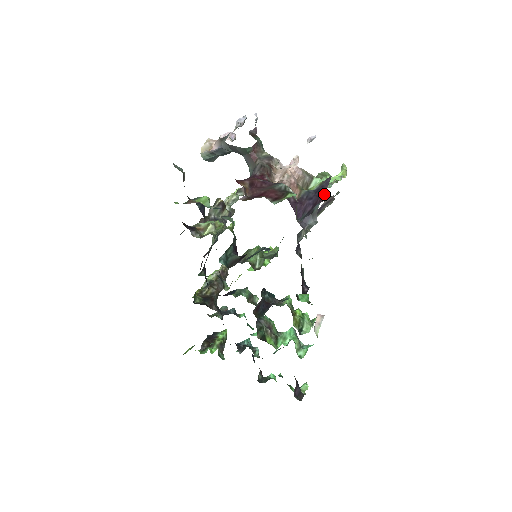
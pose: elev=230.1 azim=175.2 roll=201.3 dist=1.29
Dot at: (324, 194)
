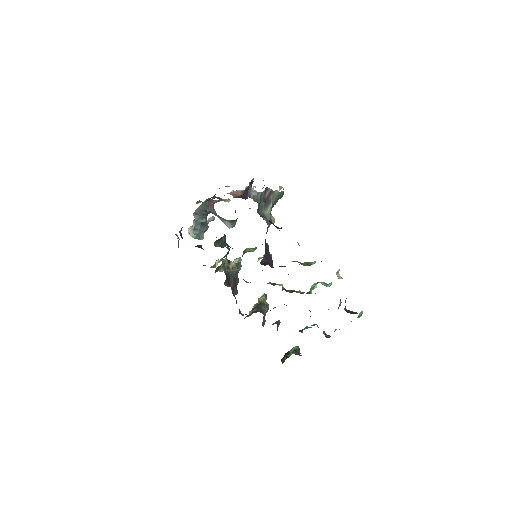
Dot at: (253, 181)
